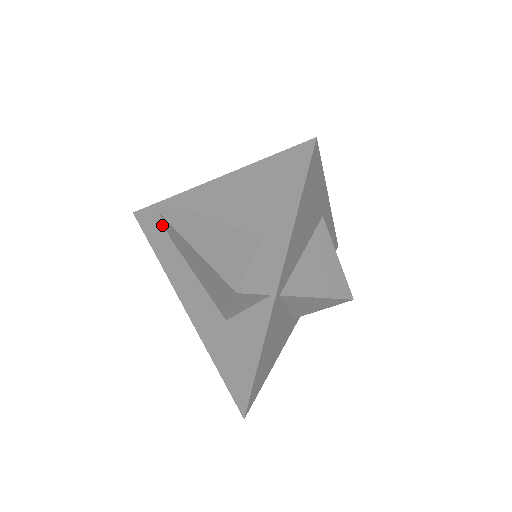
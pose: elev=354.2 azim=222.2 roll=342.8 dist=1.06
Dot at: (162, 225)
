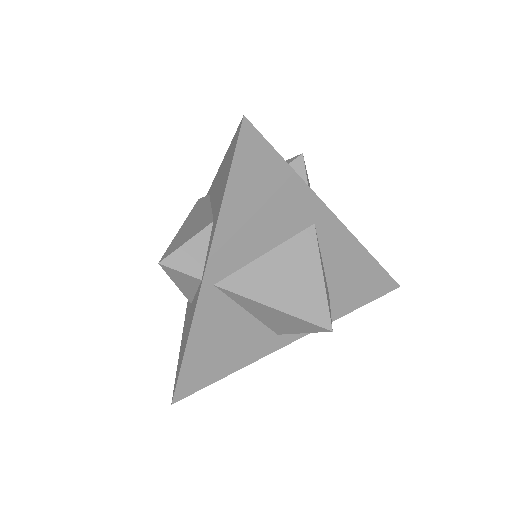
Dot at: occluded
